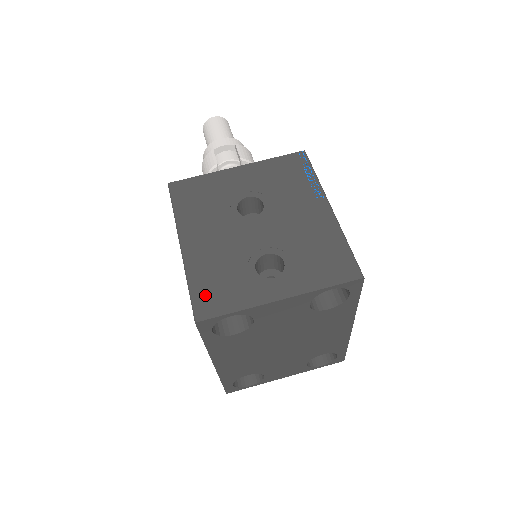
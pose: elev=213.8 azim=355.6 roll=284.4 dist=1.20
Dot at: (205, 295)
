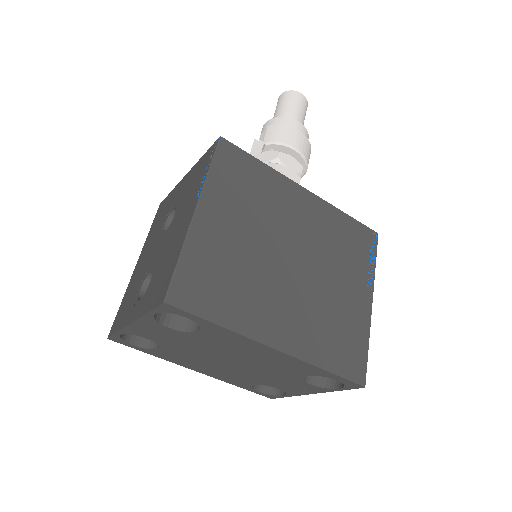
Dot at: (119, 314)
